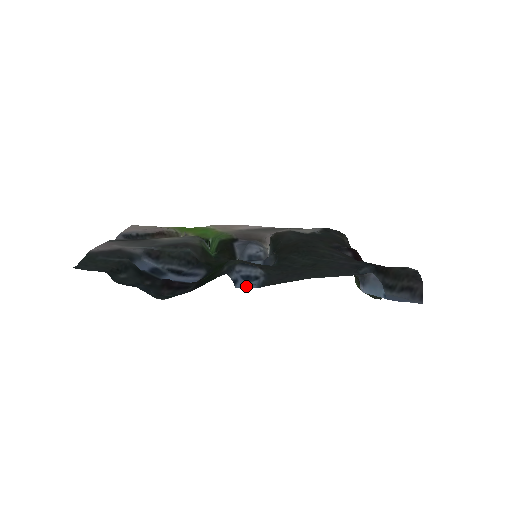
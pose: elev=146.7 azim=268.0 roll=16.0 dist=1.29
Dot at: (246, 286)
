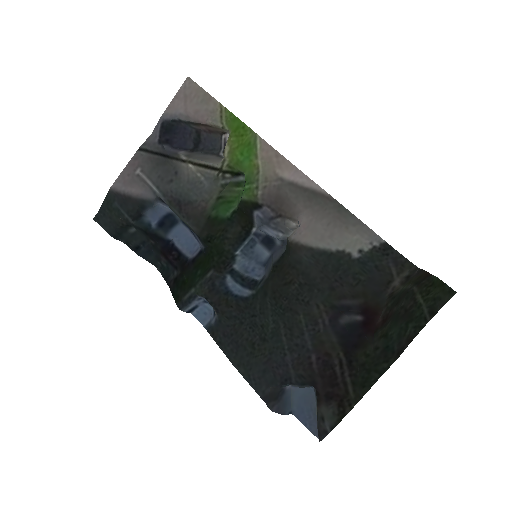
Dot at: (199, 319)
